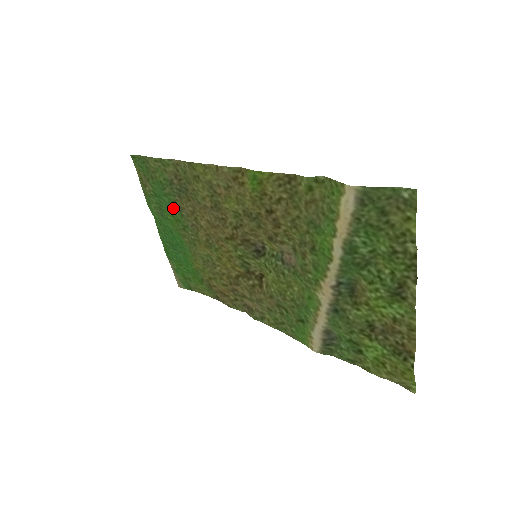
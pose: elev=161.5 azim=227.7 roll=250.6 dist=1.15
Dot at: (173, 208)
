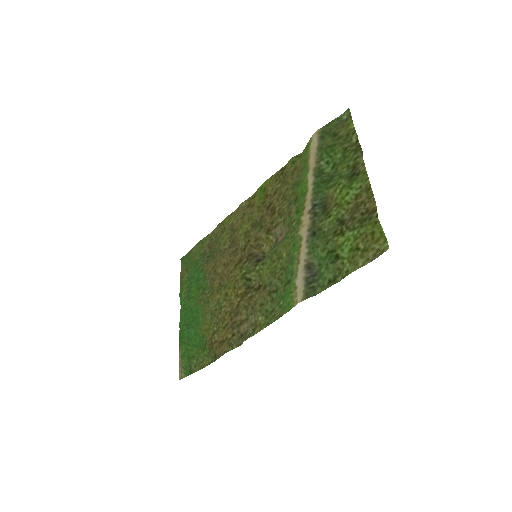
Dot at: (199, 278)
